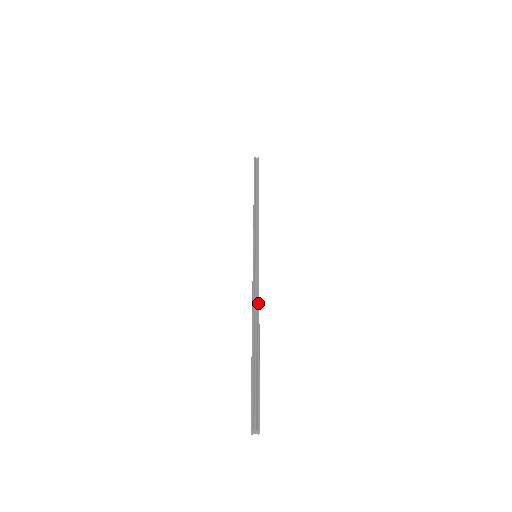
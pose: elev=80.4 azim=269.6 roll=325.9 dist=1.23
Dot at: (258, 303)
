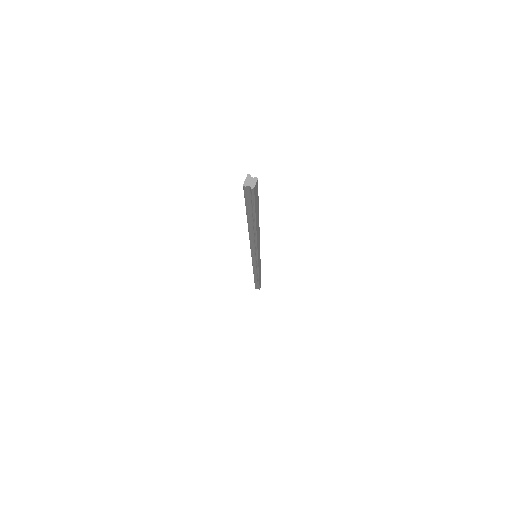
Dot at: (259, 234)
